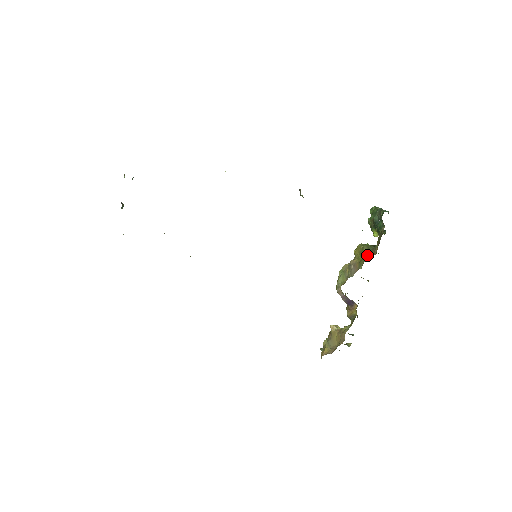
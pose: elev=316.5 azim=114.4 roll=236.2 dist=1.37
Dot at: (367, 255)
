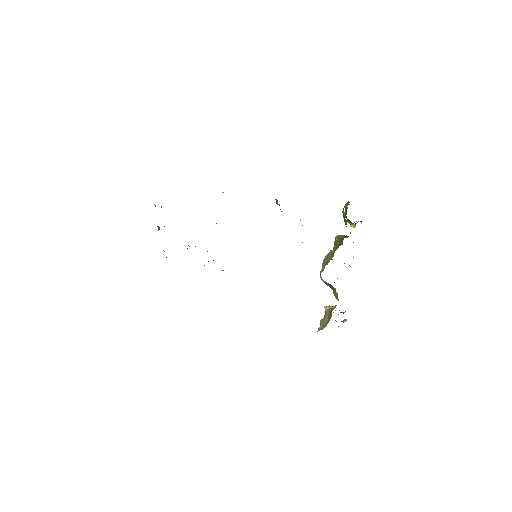
Dot at: (337, 245)
